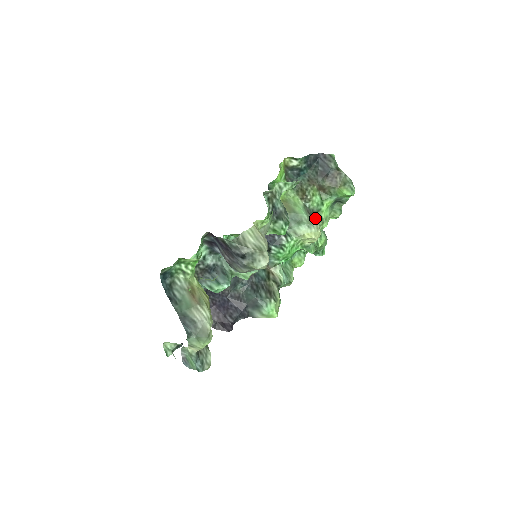
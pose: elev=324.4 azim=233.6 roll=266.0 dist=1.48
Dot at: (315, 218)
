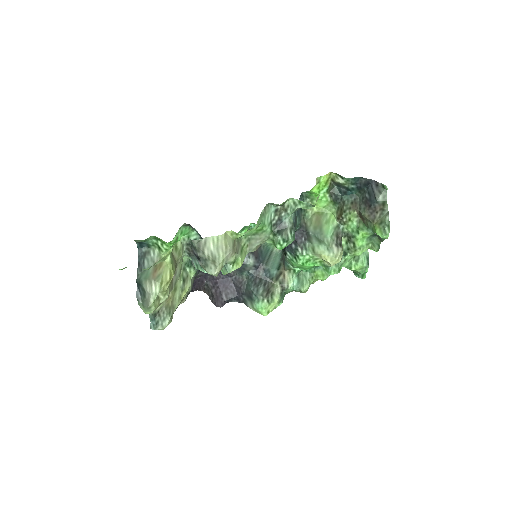
Dot at: (348, 242)
